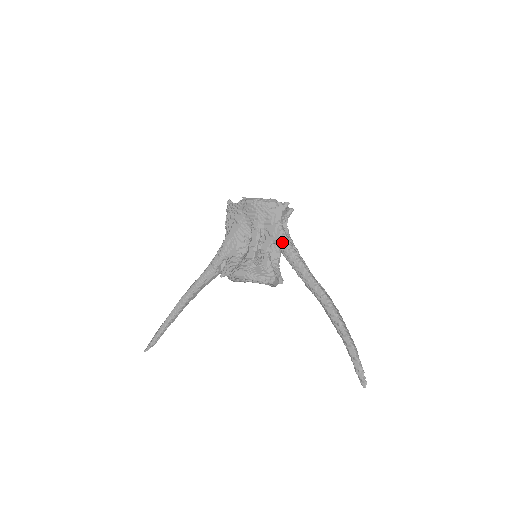
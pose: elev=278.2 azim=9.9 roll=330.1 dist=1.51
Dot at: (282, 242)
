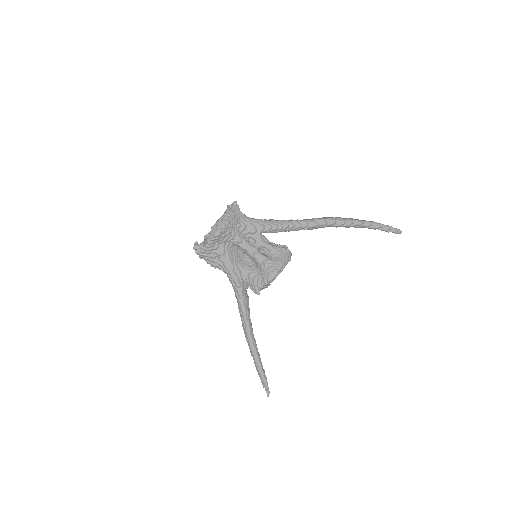
Dot at: (267, 227)
